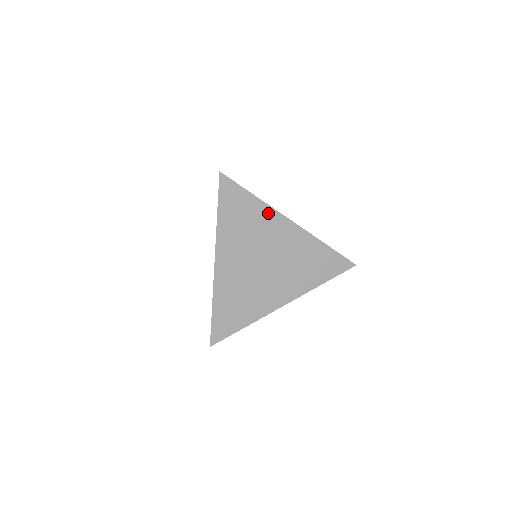
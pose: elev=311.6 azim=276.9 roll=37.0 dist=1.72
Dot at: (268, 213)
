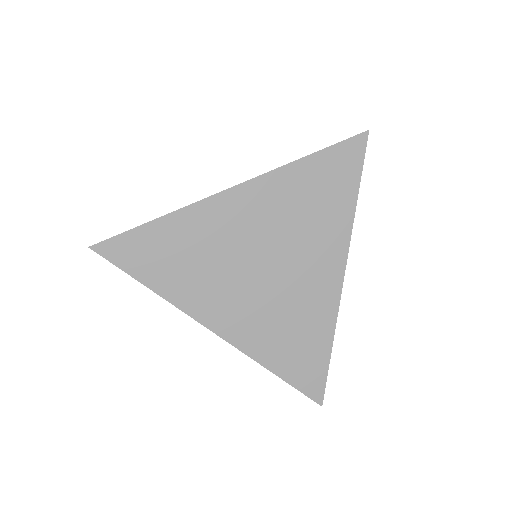
Dot at: (341, 232)
